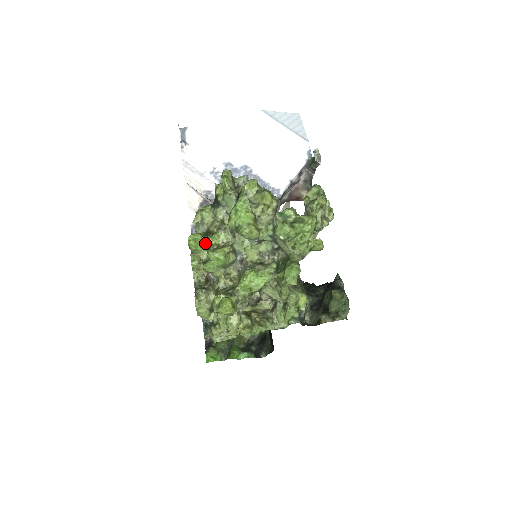
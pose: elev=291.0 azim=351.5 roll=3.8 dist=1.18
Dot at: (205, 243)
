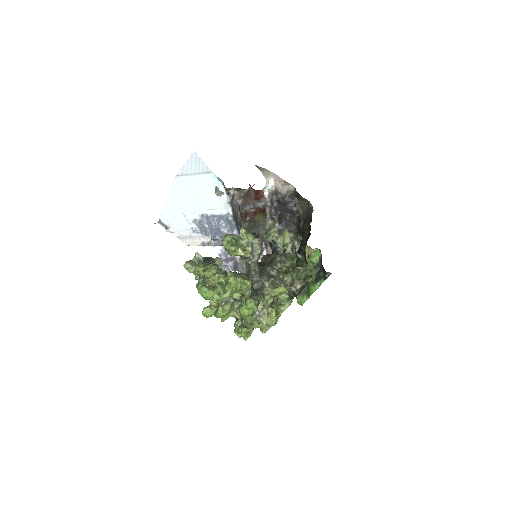
Dot at: (211, 309)
